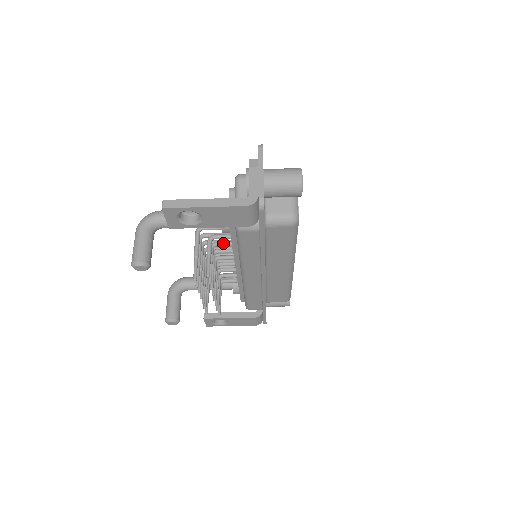
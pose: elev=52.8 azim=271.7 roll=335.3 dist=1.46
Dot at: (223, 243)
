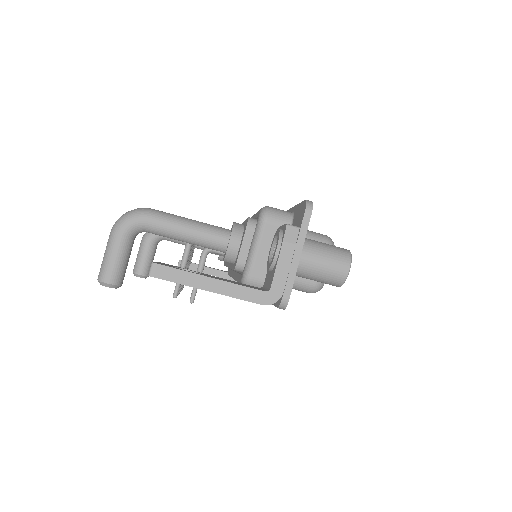
Dot at: occluded
